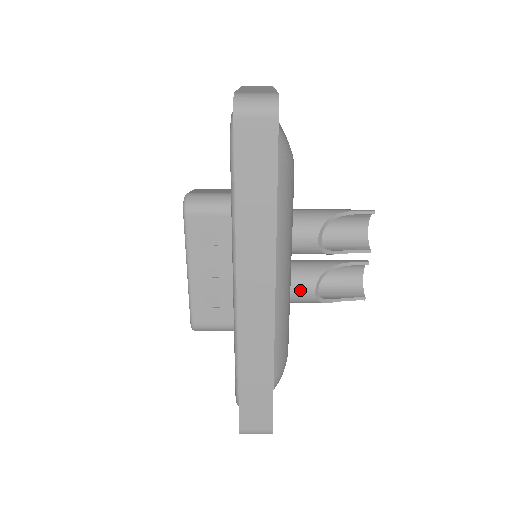
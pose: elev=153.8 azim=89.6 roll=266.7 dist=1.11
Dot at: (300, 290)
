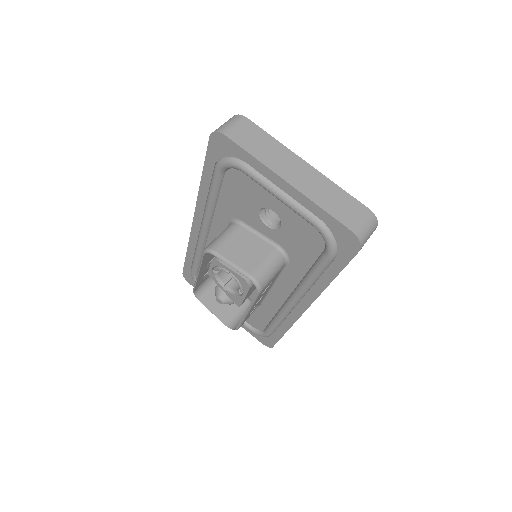
Dot at: occluded
